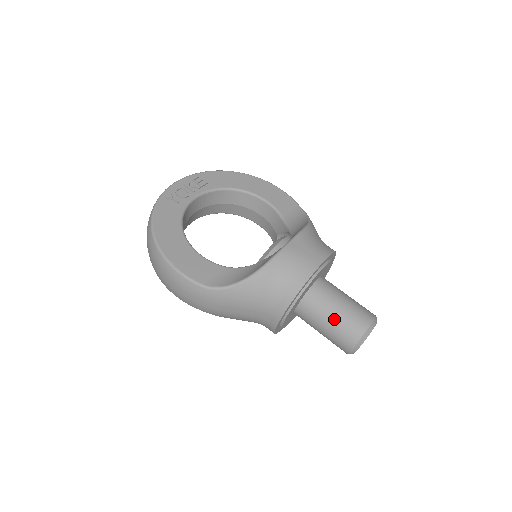
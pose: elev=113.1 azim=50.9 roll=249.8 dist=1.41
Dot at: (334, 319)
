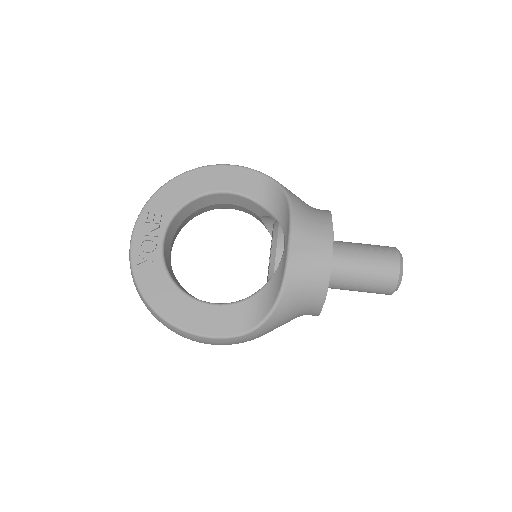
Dot at: (365, 281)
